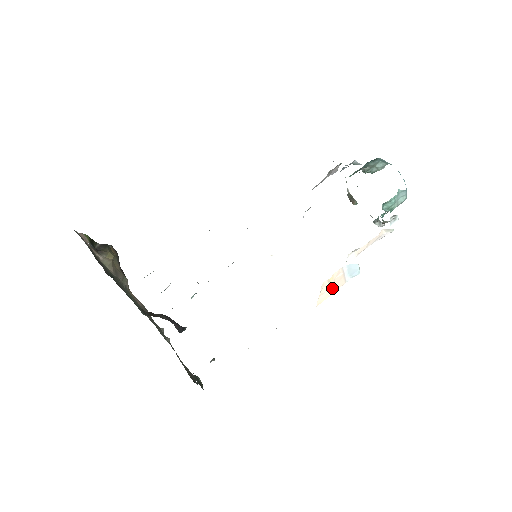
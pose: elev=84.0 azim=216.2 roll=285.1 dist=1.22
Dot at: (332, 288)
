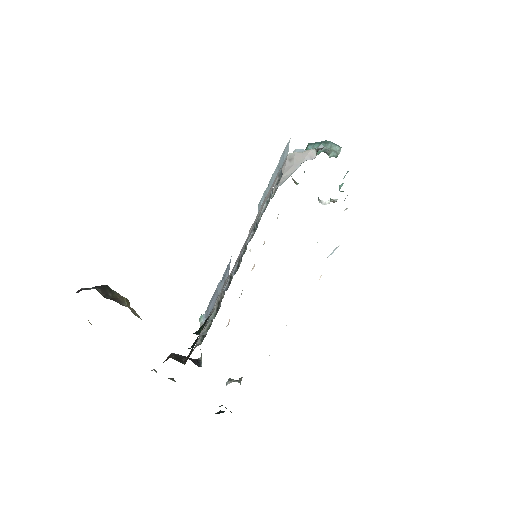
Dot at: occluded
